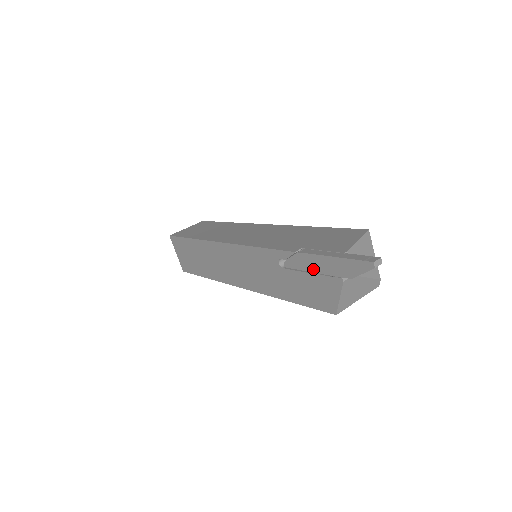
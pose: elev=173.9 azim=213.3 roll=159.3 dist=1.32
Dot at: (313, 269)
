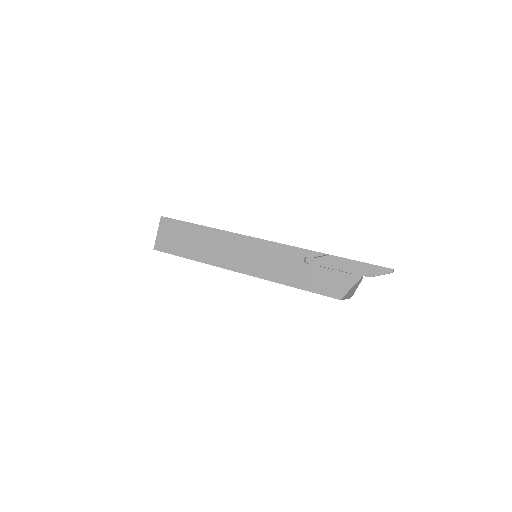
Dot at: (337, 267)
